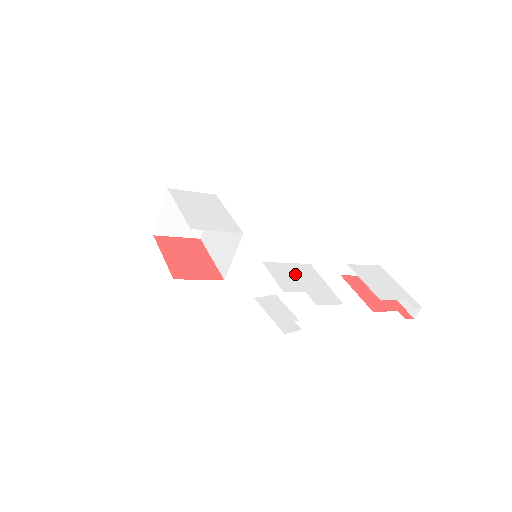
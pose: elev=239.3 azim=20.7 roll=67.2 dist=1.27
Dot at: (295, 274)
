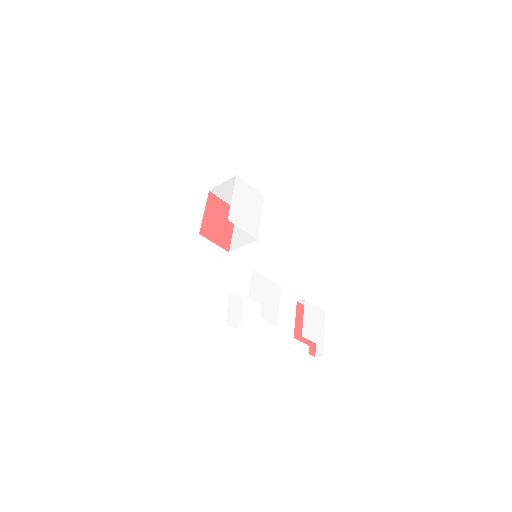
Dot at: (265, 289)
